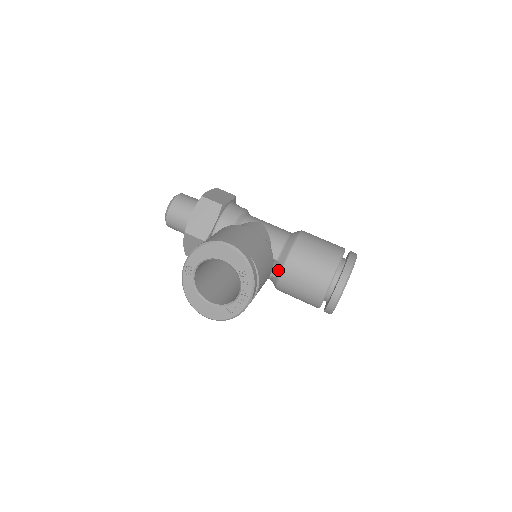
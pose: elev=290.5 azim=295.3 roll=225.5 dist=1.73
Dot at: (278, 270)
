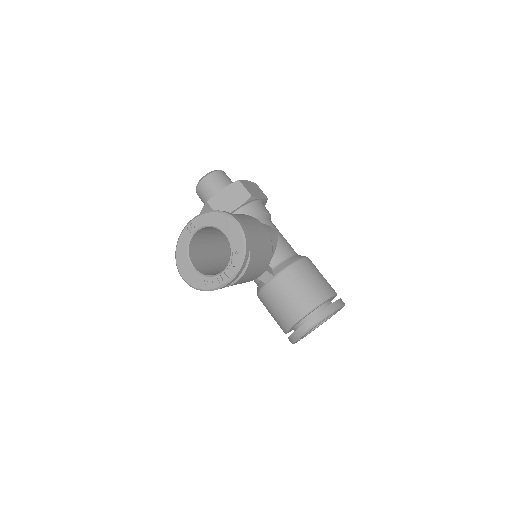
Dot at: (268, 277)
